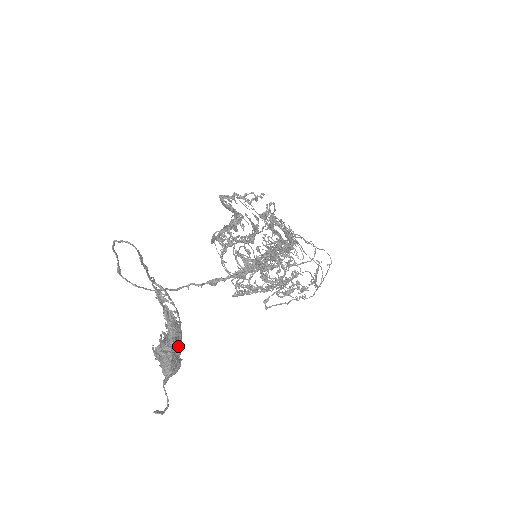
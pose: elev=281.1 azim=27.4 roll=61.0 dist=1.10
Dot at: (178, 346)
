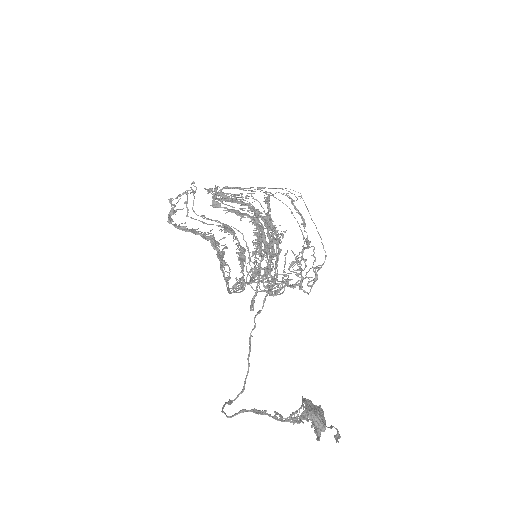
Dot at: (318, 413)
